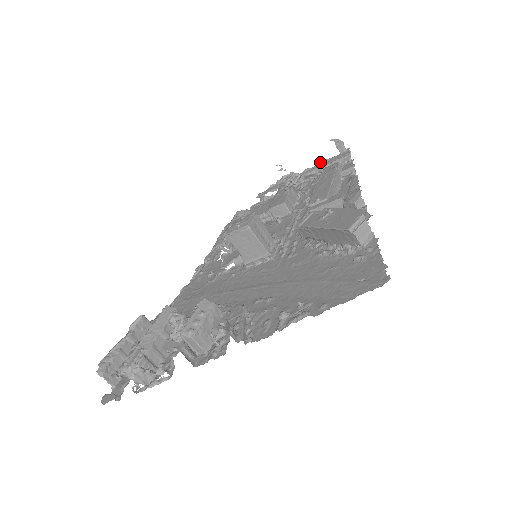
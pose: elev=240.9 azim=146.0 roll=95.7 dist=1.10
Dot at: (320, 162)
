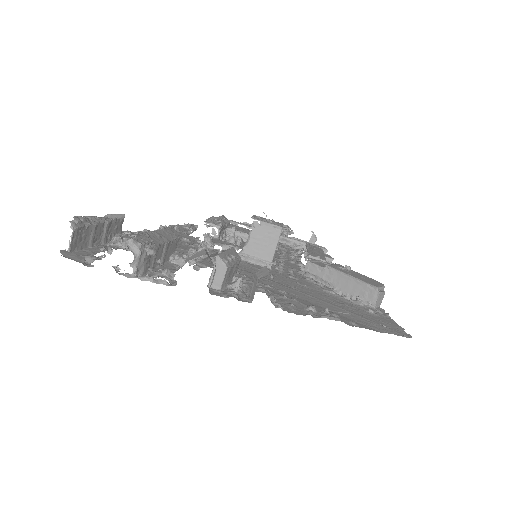
Dot at: occluded
